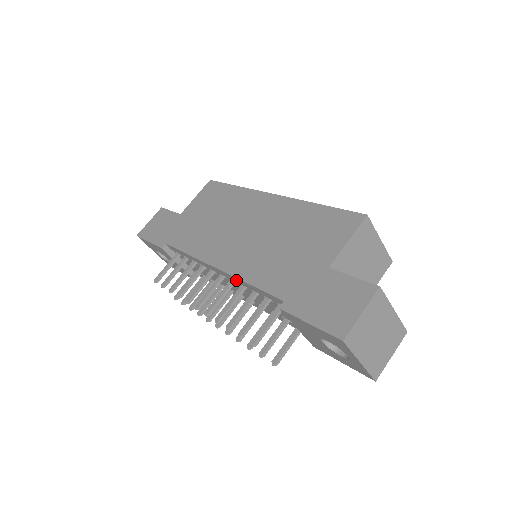
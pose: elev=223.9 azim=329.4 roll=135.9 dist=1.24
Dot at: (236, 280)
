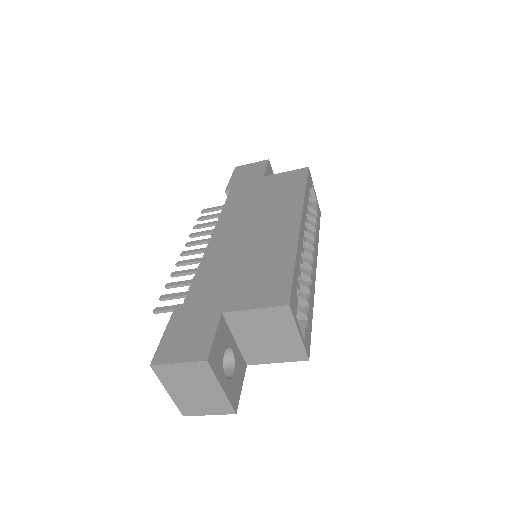
Dot at: occluded
